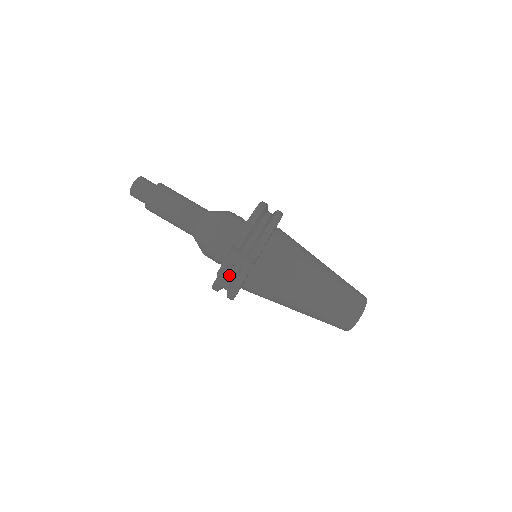
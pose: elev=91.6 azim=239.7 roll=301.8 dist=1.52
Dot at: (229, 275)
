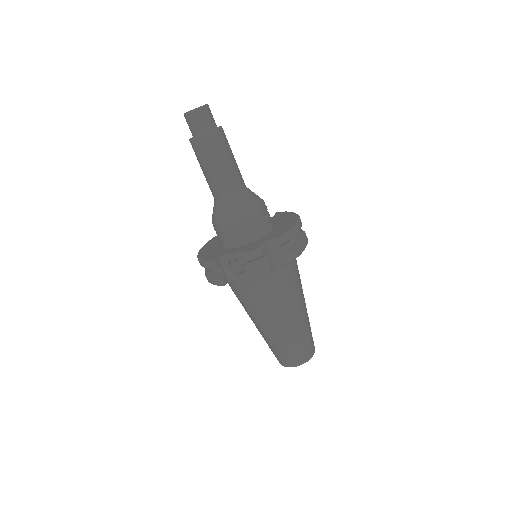
Dot at: (248, 263)
